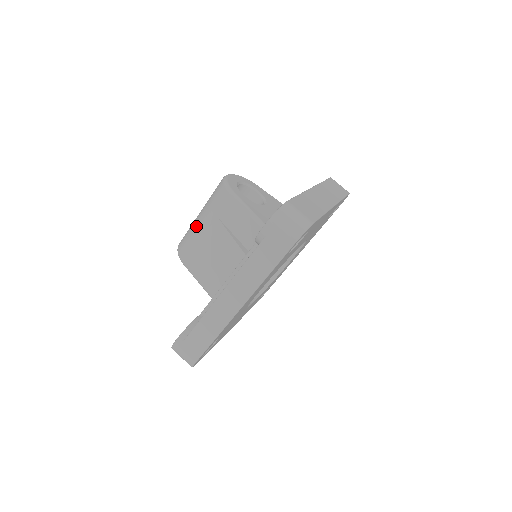
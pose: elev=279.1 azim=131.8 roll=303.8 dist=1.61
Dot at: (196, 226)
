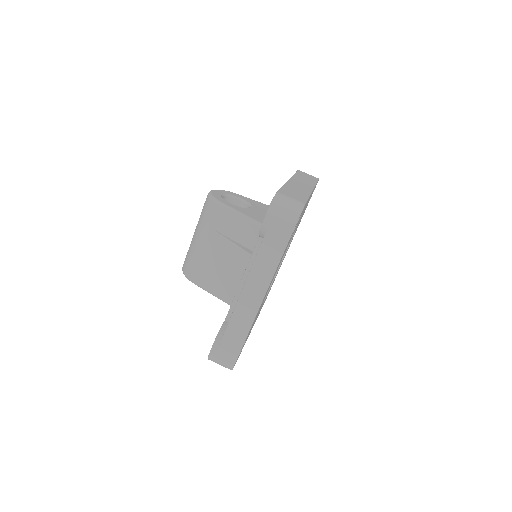
Dot at: (195, 245)
